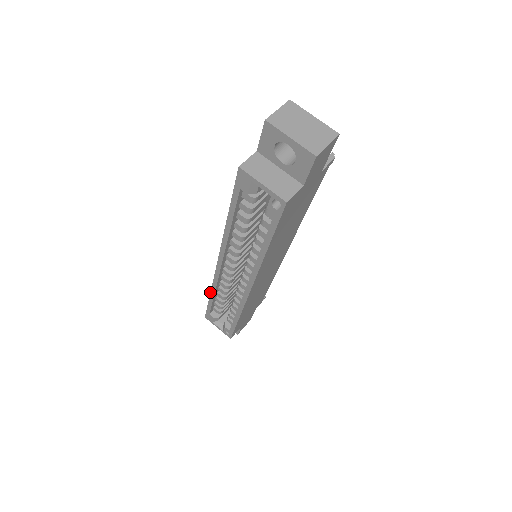
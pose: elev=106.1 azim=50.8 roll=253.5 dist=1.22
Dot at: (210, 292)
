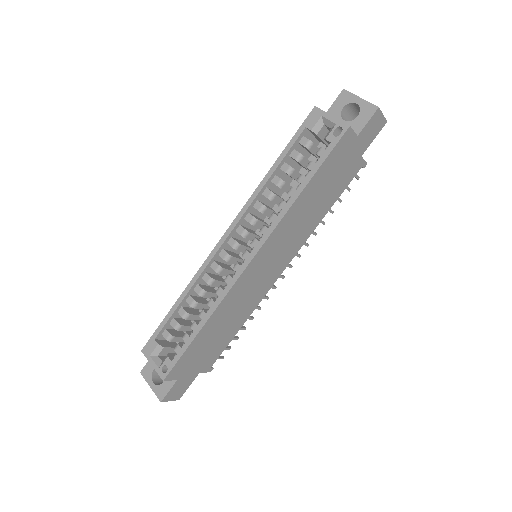
Dot at: (183, 291)
